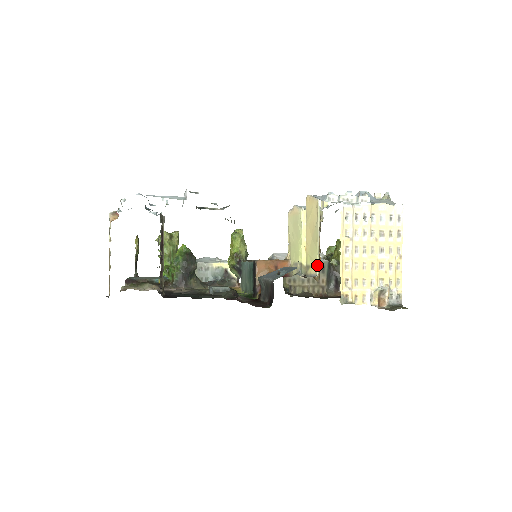
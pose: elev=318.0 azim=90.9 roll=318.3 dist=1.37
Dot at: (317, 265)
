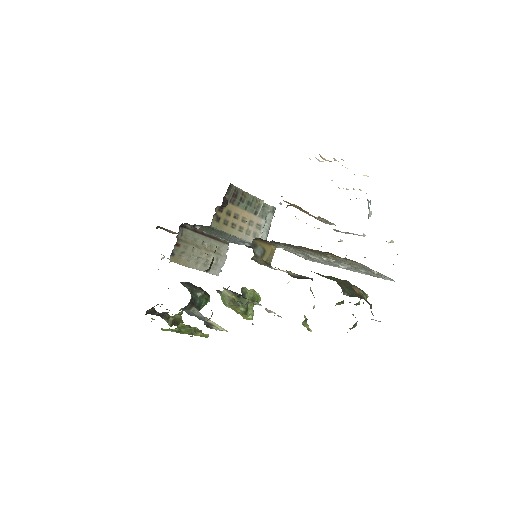
Dot at: occluded
